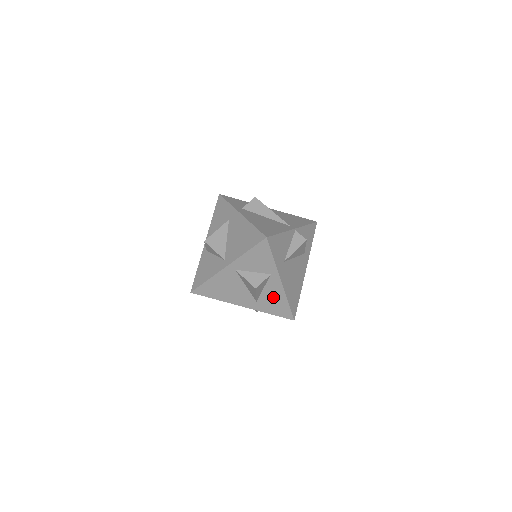
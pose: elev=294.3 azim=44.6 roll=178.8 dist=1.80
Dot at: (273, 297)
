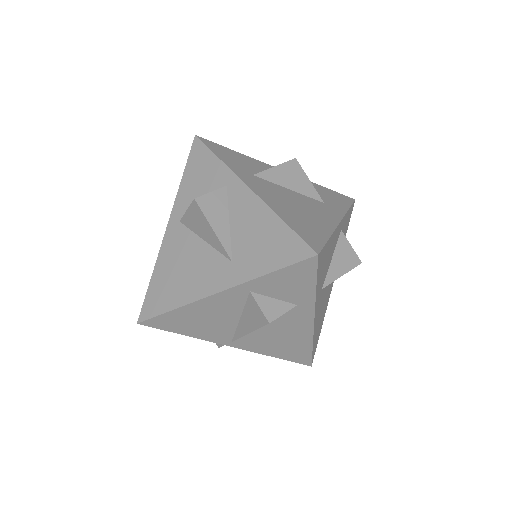
Dot at: (252, 229)
